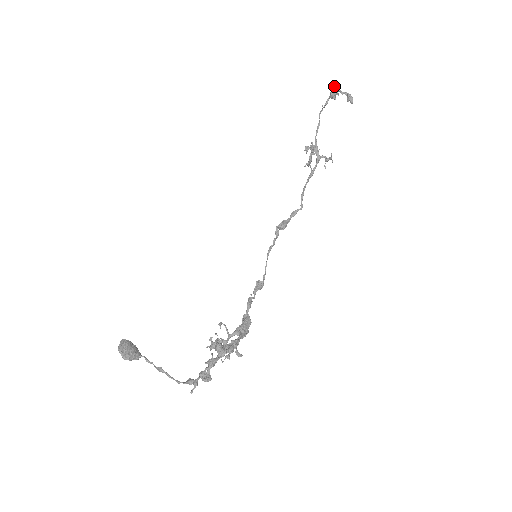
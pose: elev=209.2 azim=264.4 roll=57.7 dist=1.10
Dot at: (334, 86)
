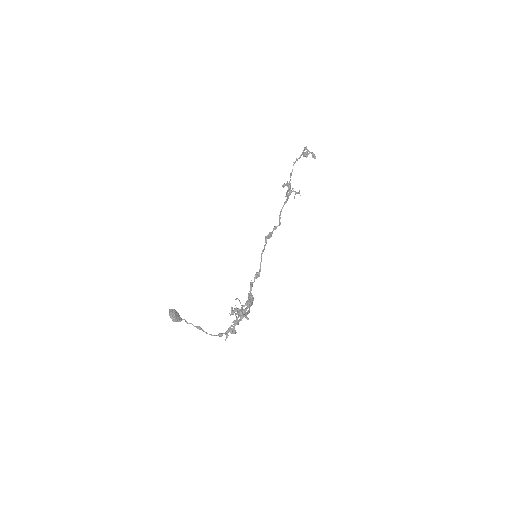
Dot at: (305, 147)
